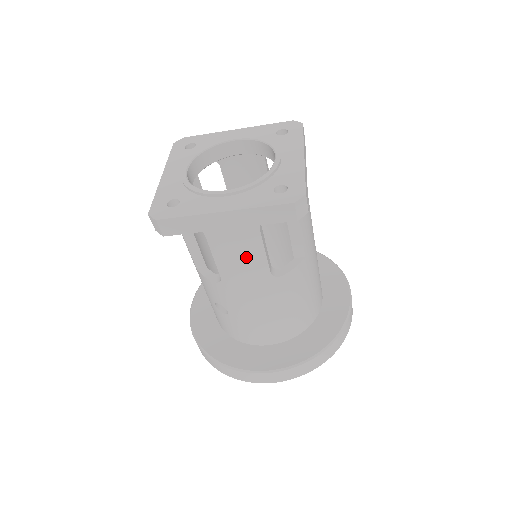
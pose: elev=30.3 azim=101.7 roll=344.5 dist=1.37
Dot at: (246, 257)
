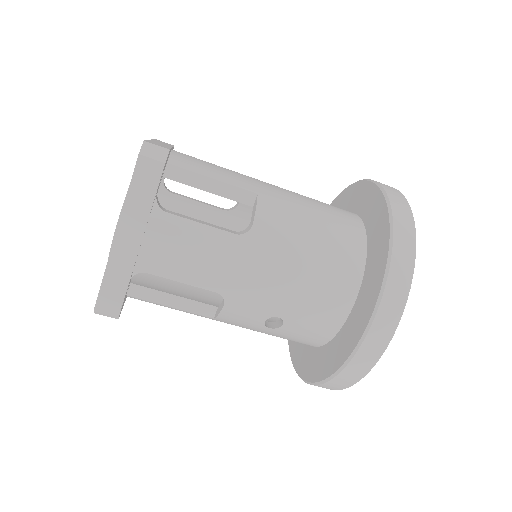
Dot at: (194, 246)
